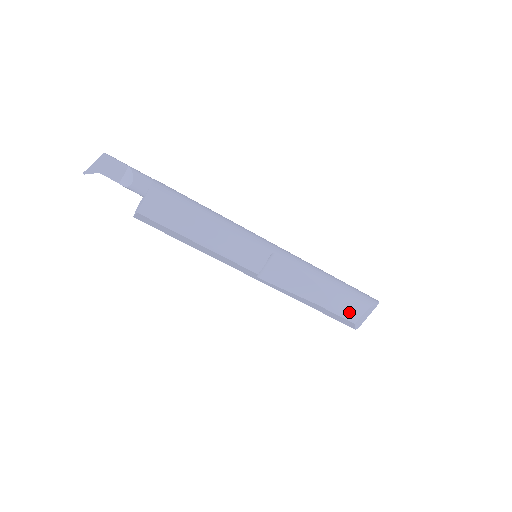
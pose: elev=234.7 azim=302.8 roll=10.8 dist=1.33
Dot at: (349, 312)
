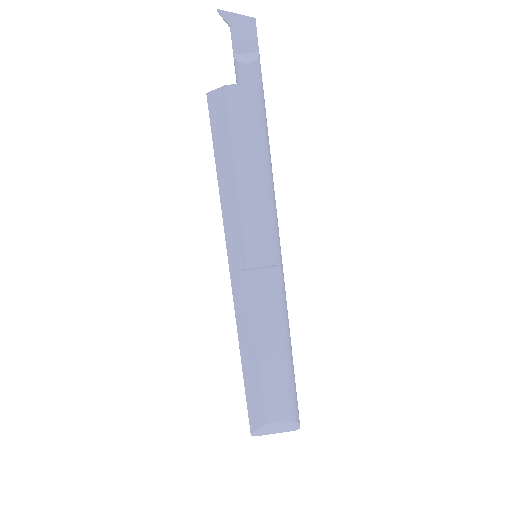
Dot at: (276, 404)
